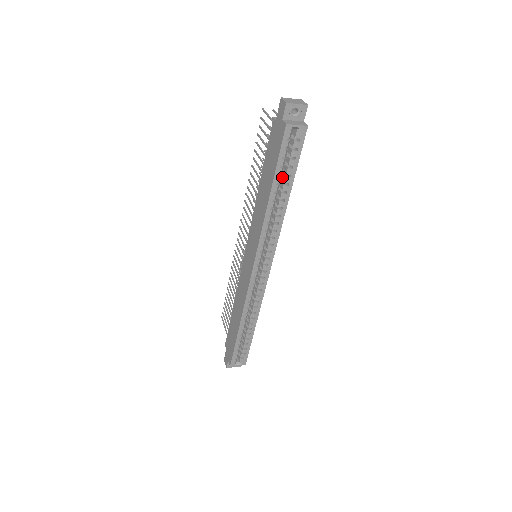
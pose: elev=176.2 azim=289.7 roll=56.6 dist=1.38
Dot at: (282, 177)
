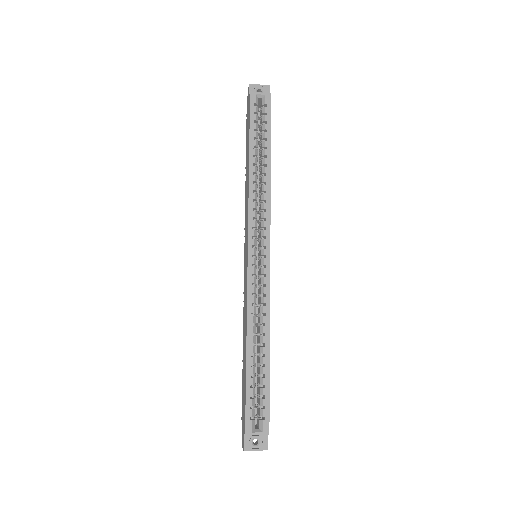
Dot at: (261, 148)
